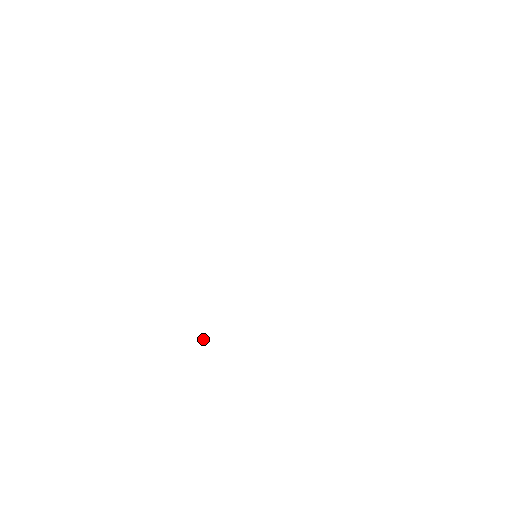
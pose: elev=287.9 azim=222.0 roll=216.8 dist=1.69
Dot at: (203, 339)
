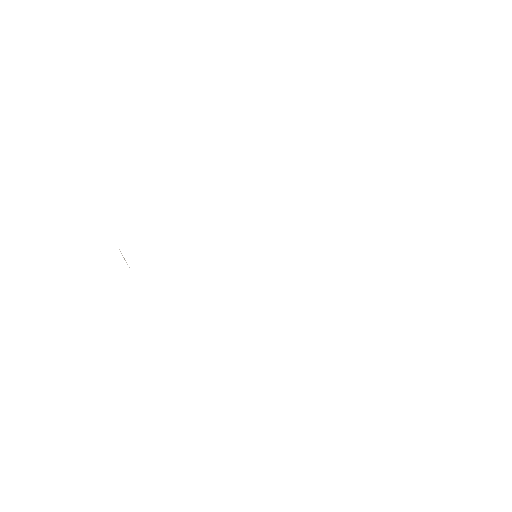
Dot at: occluded
